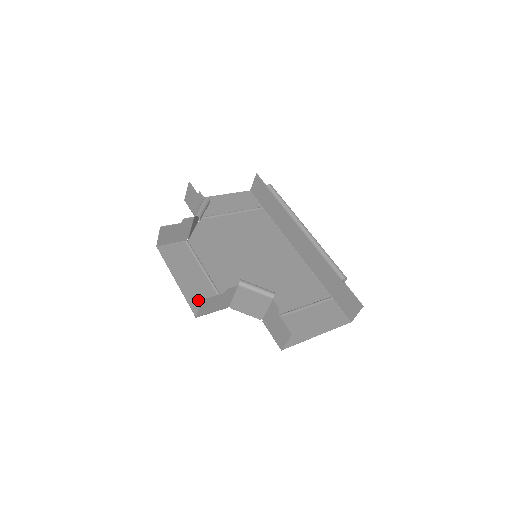
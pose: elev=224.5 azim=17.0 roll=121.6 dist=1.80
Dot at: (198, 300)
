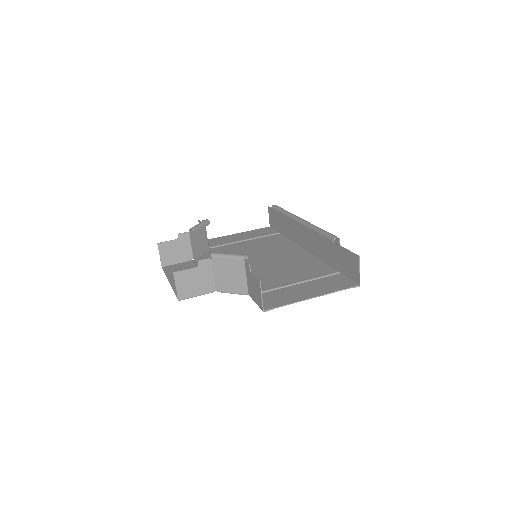
Dot at: occluded
